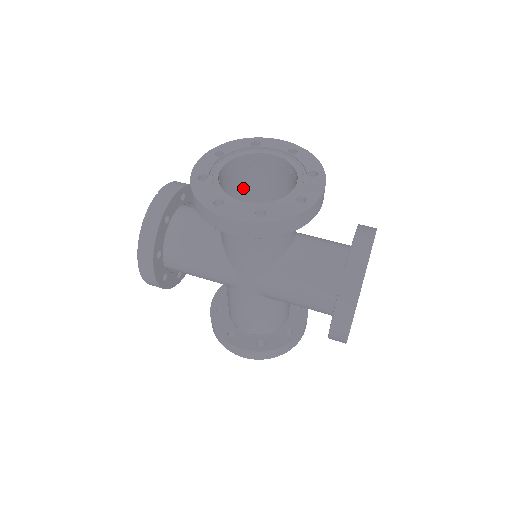
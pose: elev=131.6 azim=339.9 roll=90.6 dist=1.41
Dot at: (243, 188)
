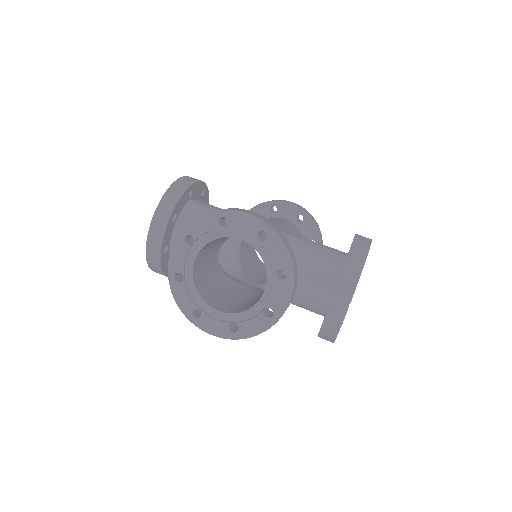
Dot at: occluded
